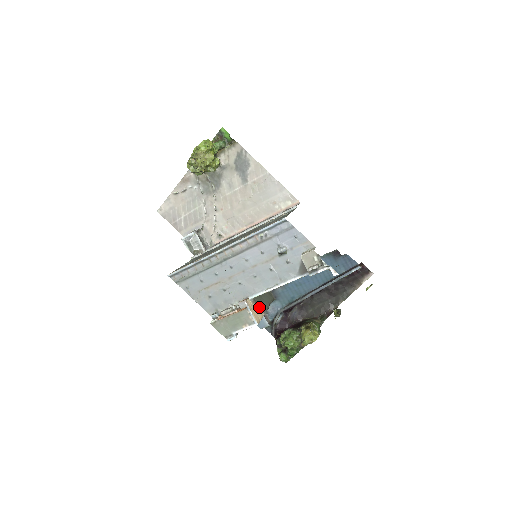
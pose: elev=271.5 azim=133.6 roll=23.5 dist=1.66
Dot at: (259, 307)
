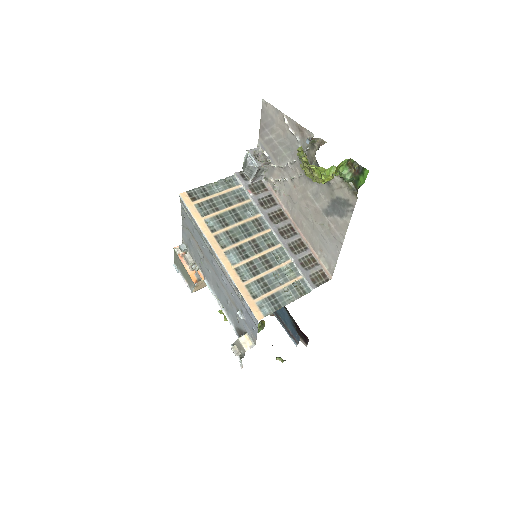
Dot at: occluded
